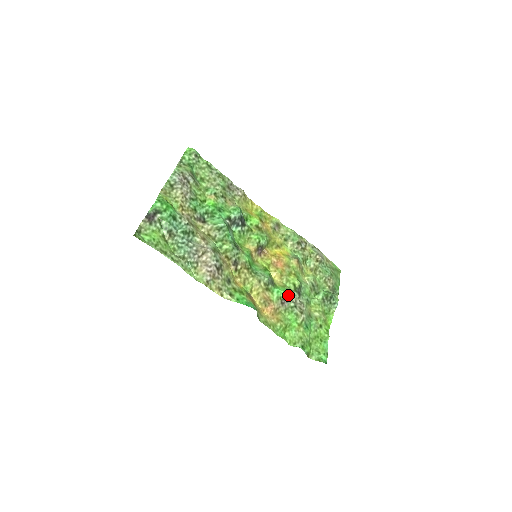
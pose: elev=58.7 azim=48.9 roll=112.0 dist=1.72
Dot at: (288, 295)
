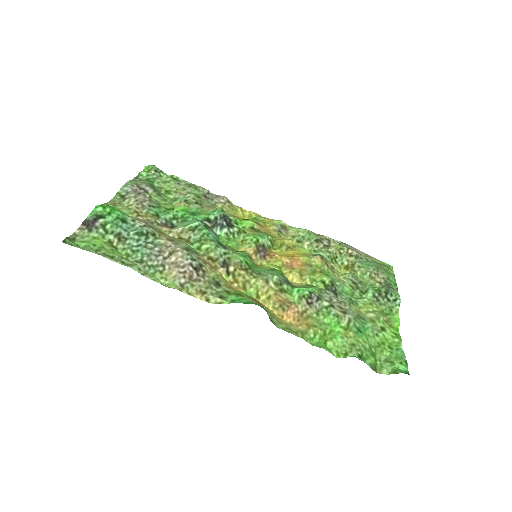
Dot at: (315, 293)
